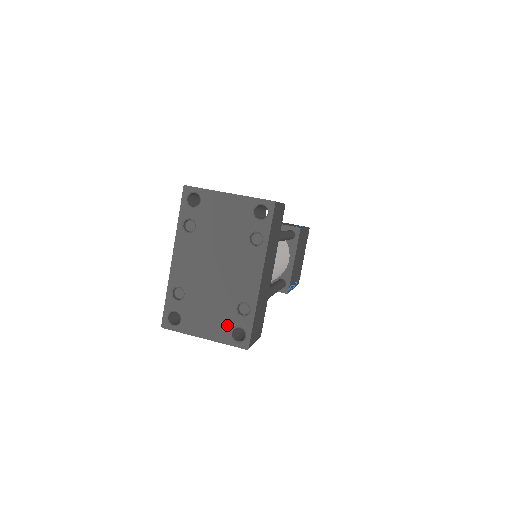
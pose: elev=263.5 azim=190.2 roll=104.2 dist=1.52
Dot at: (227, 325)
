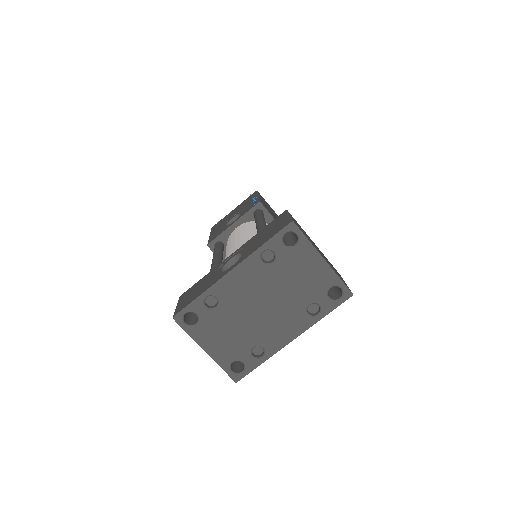
Dot at: (234, 355)
